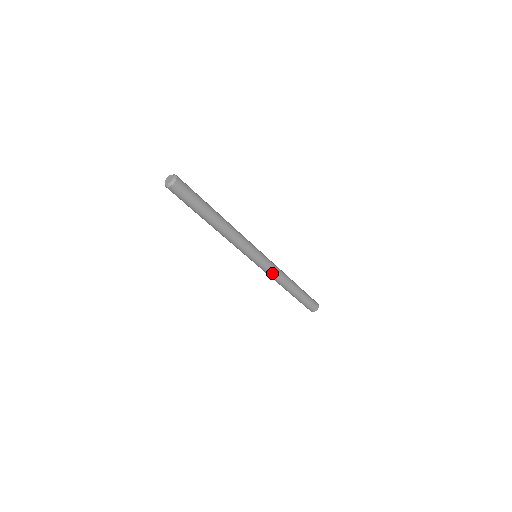
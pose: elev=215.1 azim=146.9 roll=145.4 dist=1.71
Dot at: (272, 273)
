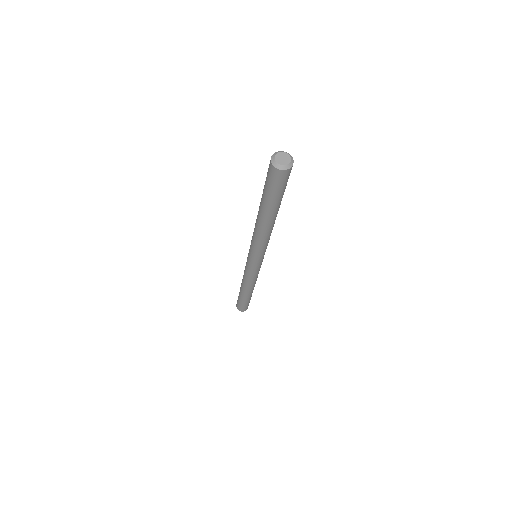
Dot at: (254, 276)
